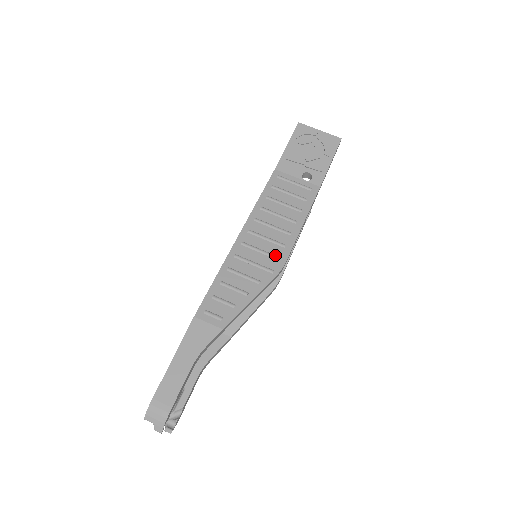
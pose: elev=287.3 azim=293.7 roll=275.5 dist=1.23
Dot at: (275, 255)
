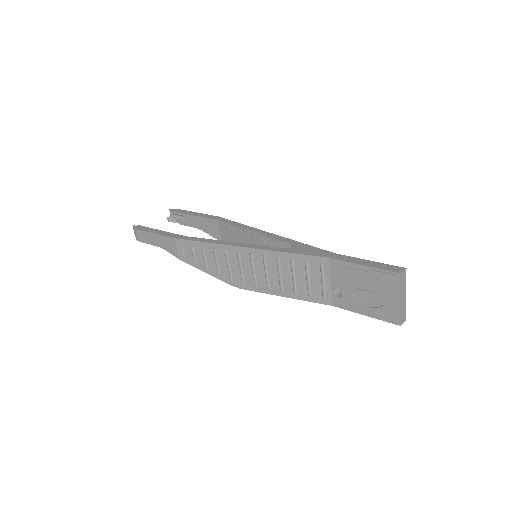
Dot at: (244, 280)
